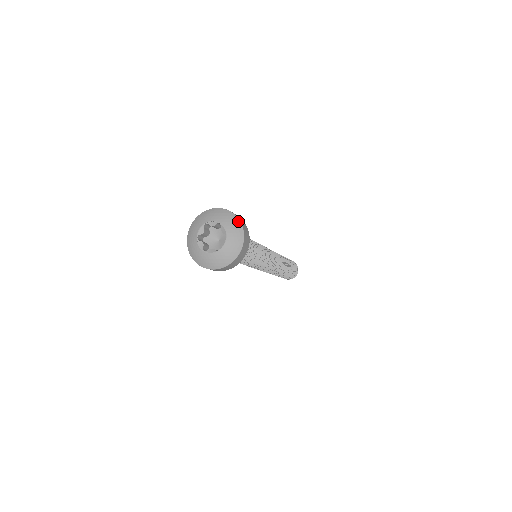
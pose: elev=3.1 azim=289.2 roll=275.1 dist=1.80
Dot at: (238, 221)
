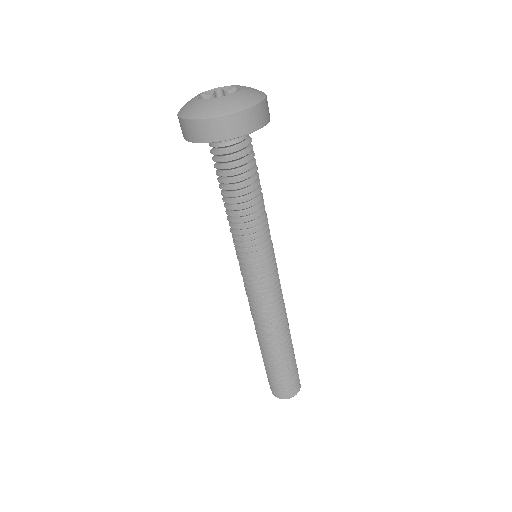
Dot at: (263, 92)
